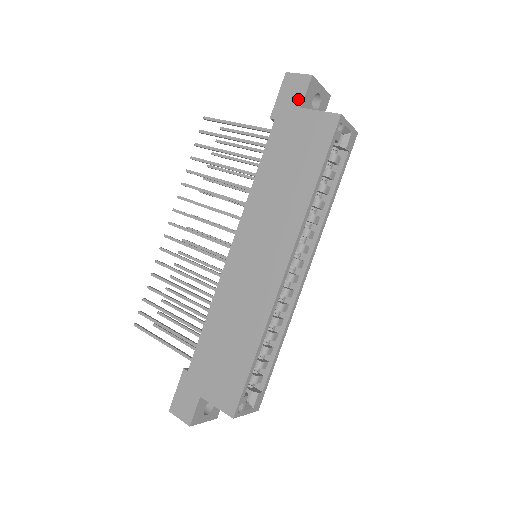
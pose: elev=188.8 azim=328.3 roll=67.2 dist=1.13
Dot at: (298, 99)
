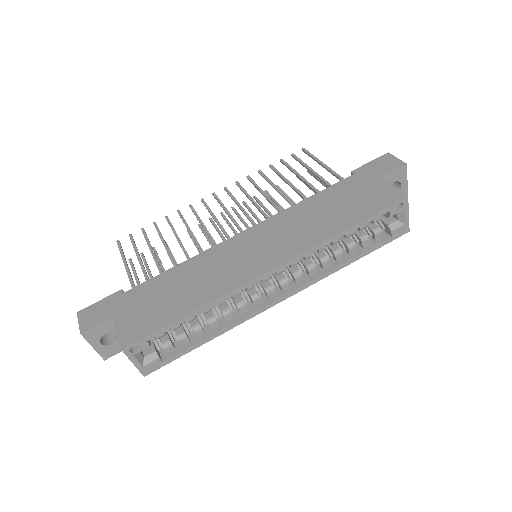
Dot at: (383, 171)
